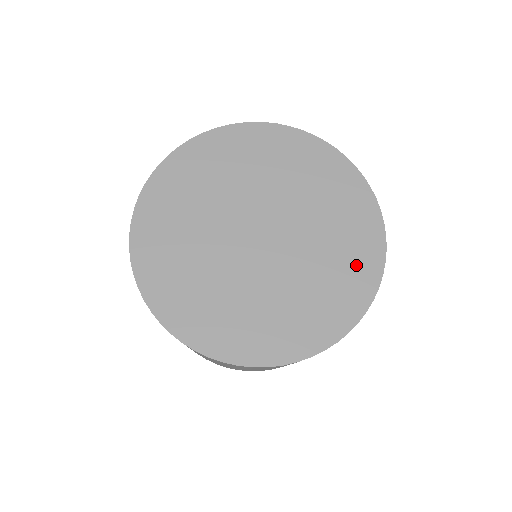
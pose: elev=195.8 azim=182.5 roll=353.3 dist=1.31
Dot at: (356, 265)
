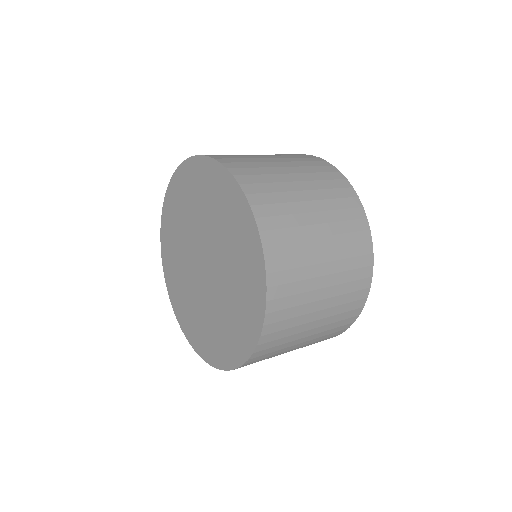
Dot at: (244, 325)
